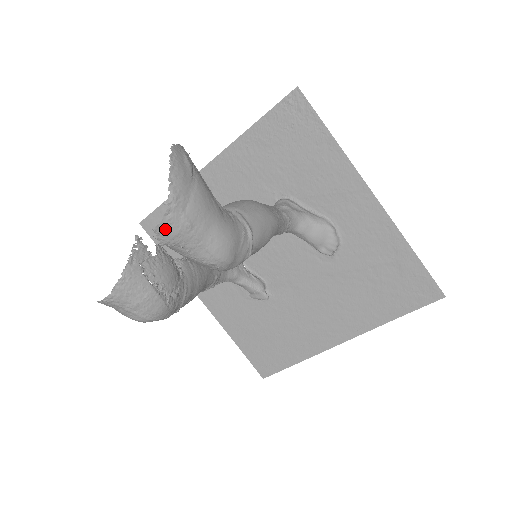
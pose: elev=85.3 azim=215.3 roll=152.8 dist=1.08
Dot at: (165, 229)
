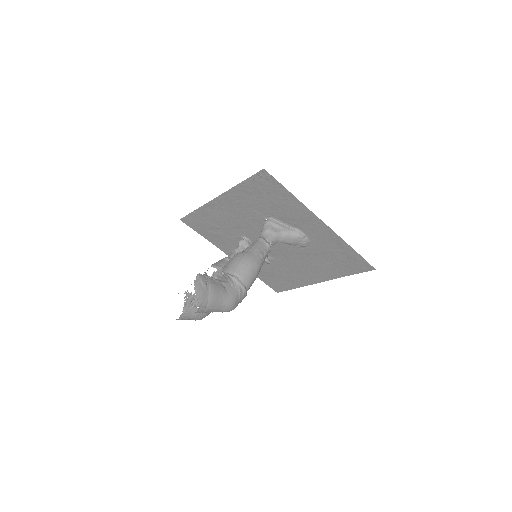
Dot at: (200, 312)
